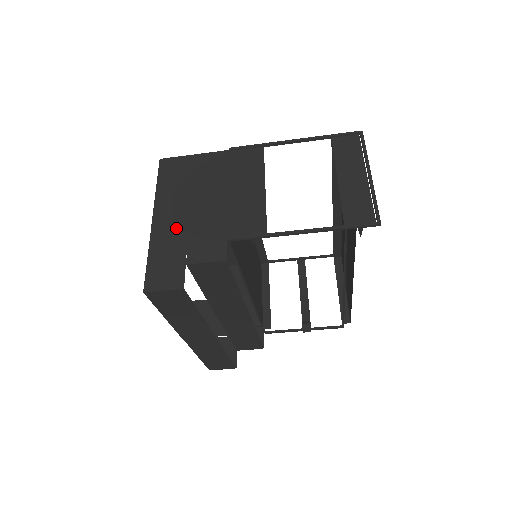
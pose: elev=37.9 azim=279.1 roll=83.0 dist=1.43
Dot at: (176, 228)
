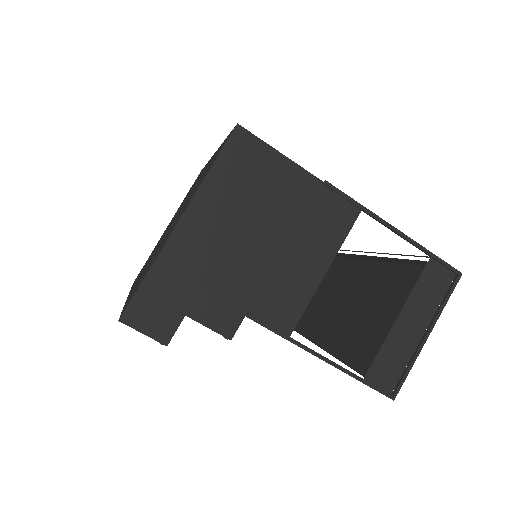
Dot at: (201, 256)
